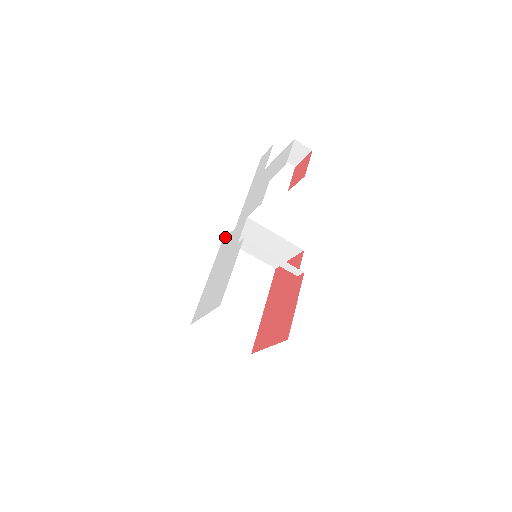
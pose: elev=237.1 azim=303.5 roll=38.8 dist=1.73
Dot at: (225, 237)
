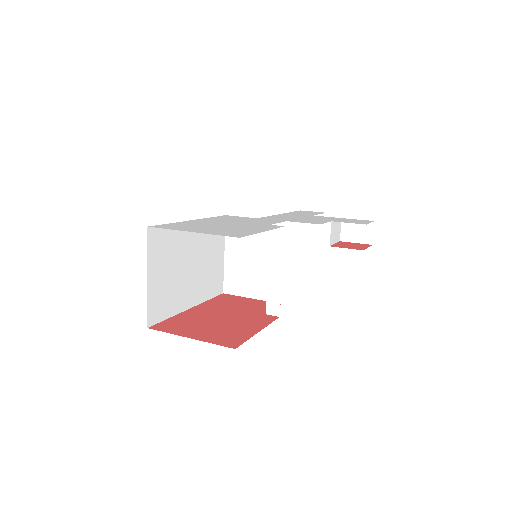
Dot at: occluded
